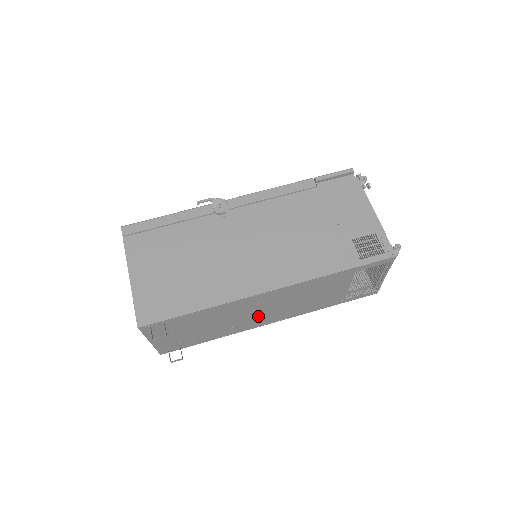
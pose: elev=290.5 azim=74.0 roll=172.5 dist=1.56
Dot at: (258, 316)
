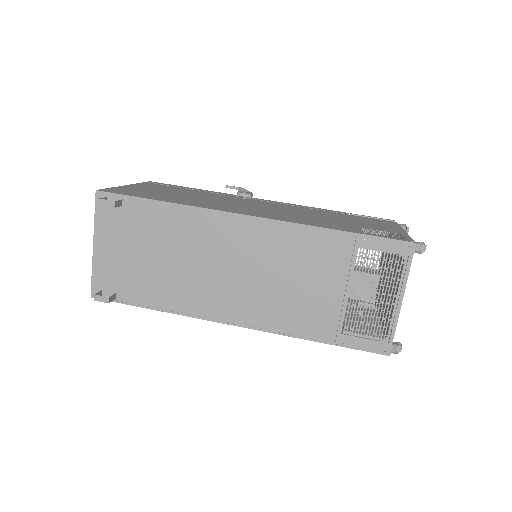
Dot at: (222, 284)
